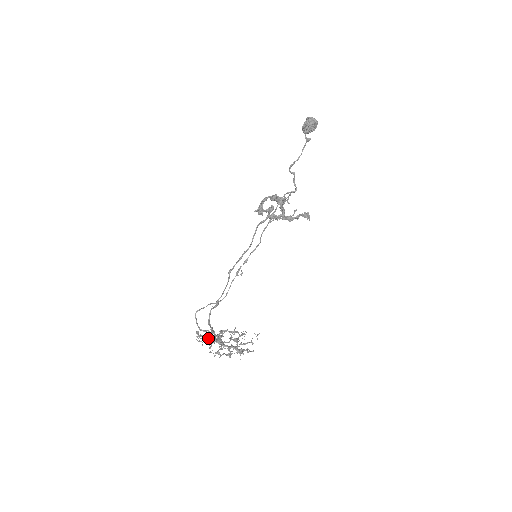
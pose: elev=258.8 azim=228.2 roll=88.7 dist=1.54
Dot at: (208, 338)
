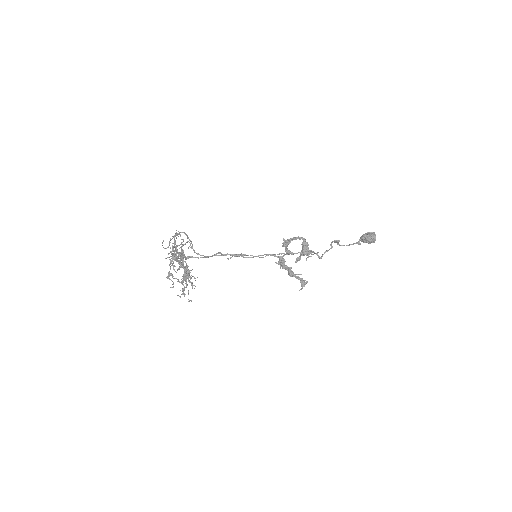
Dot at: occluded
